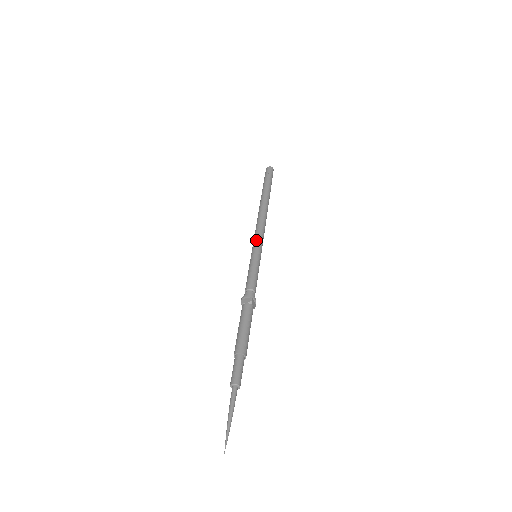
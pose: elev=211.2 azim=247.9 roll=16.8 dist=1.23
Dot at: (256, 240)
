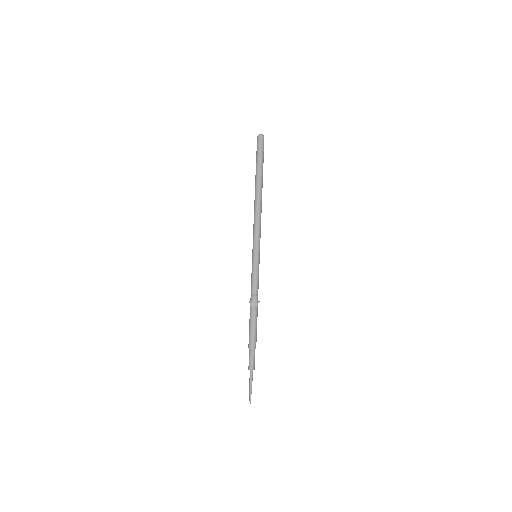
Dot at: (256, 242)
